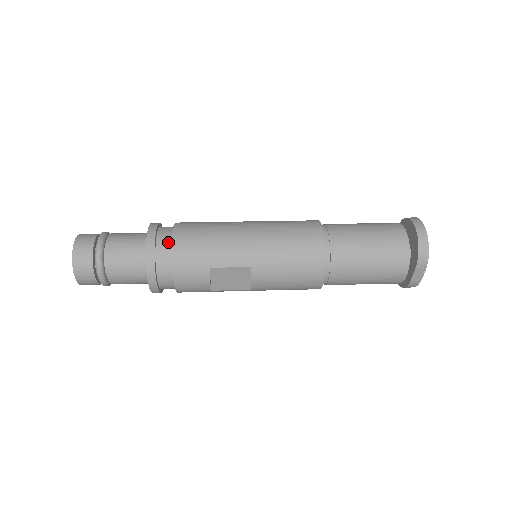
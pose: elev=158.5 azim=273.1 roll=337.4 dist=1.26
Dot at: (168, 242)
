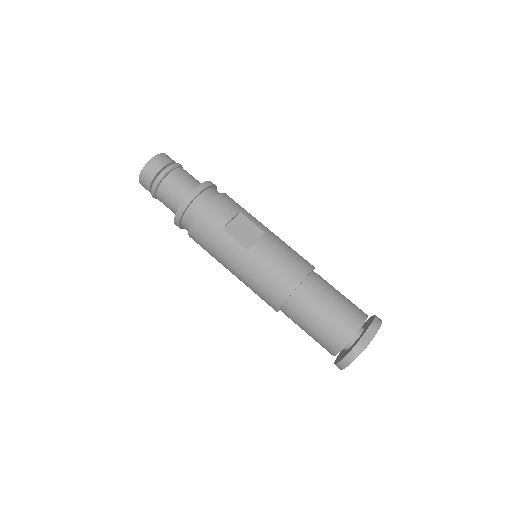
Dot at: occluded
